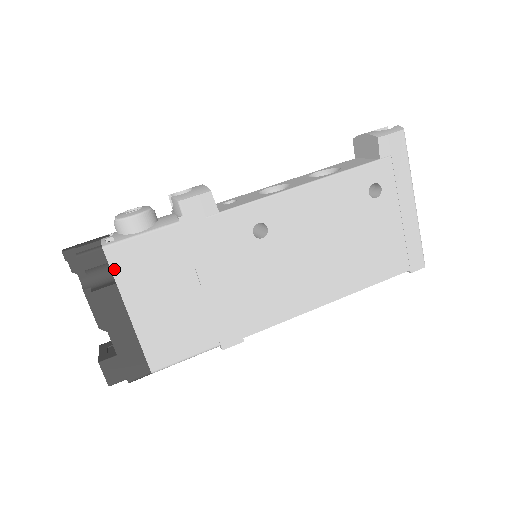
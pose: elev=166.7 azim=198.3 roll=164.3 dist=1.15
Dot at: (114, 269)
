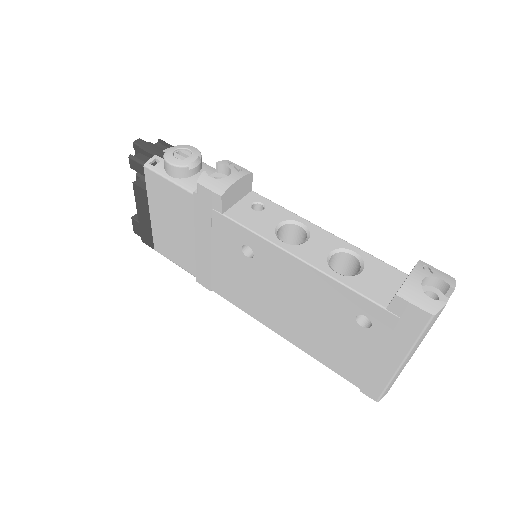
Dot at: (147, 183)
